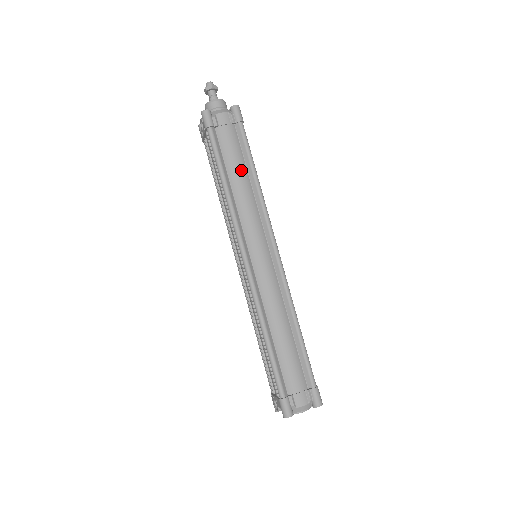
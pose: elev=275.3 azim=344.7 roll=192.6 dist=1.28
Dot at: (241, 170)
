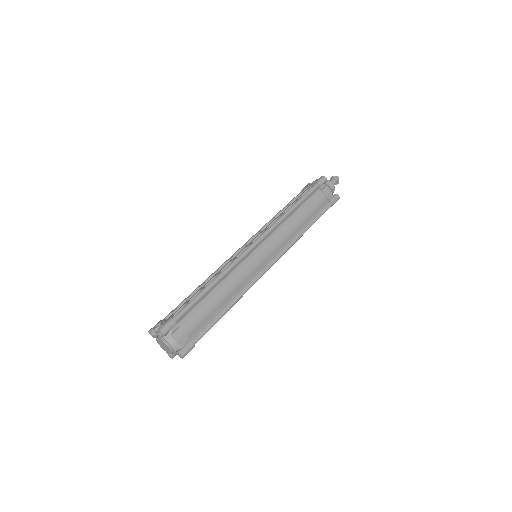
Dot at: (306, 216)
